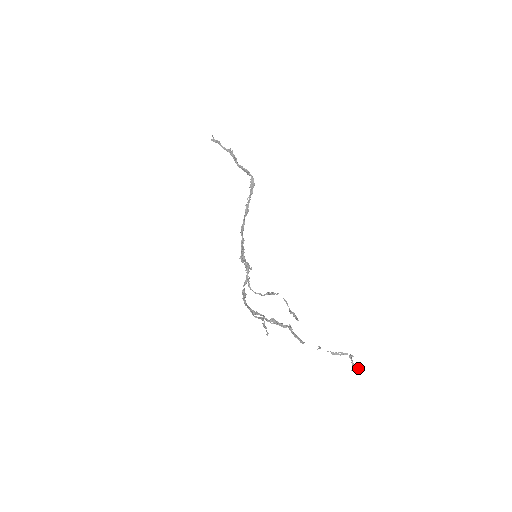
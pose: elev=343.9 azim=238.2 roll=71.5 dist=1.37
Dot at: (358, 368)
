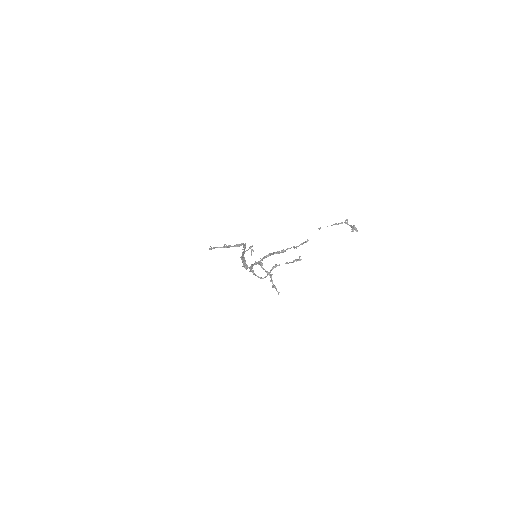
Dot at: (356, 228)
